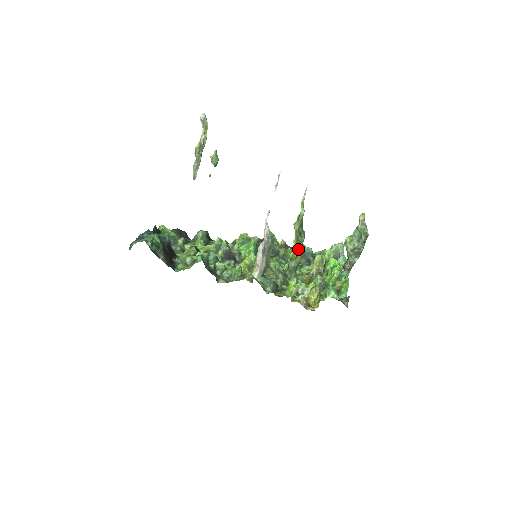
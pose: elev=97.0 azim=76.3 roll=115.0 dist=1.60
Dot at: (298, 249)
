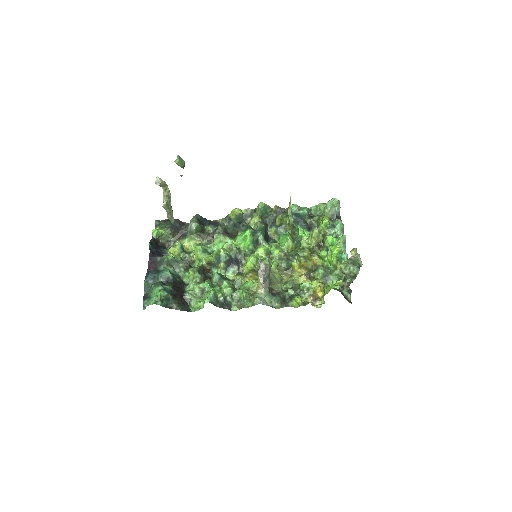
Dot at: (295, 243)
